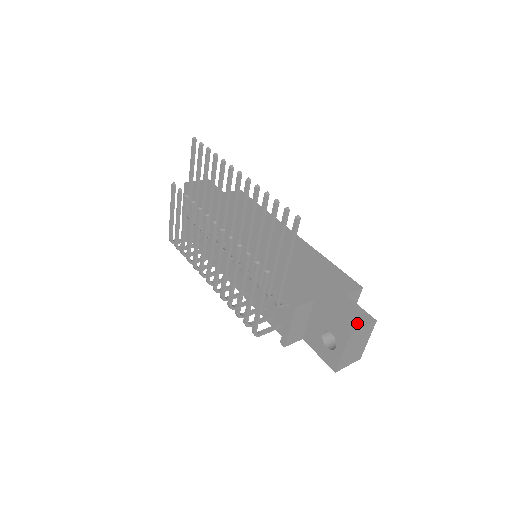
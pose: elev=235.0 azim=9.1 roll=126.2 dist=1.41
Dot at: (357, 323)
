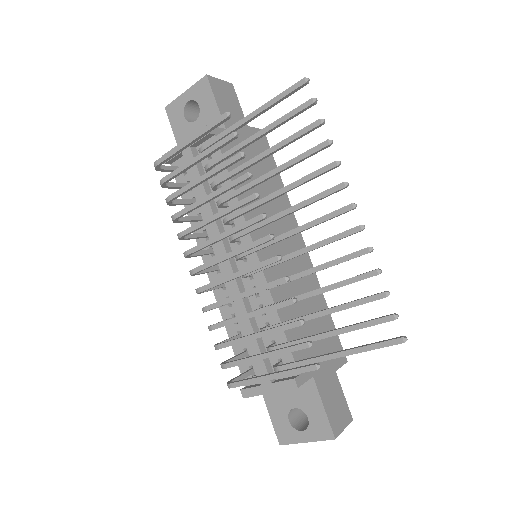
Dot at: (341, 422)
